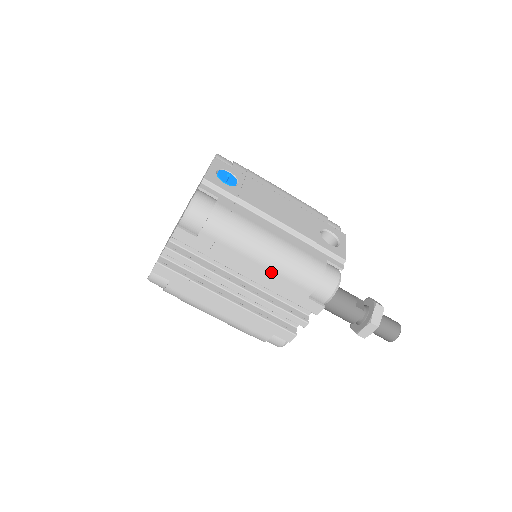
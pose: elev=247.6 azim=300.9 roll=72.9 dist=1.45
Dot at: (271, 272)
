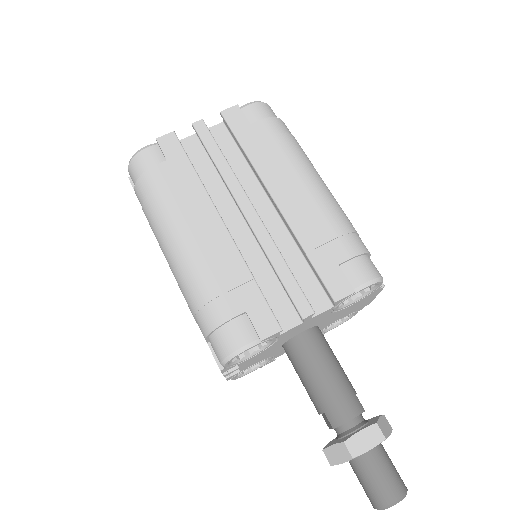
Dot at: (311, 204)
